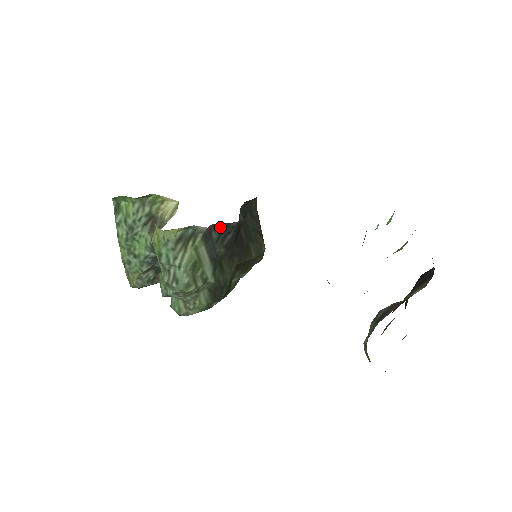
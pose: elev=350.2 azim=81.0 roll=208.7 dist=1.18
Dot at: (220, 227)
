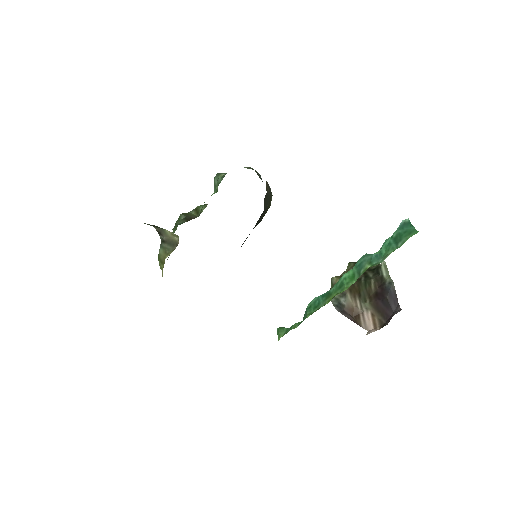
Dot at: occluded
